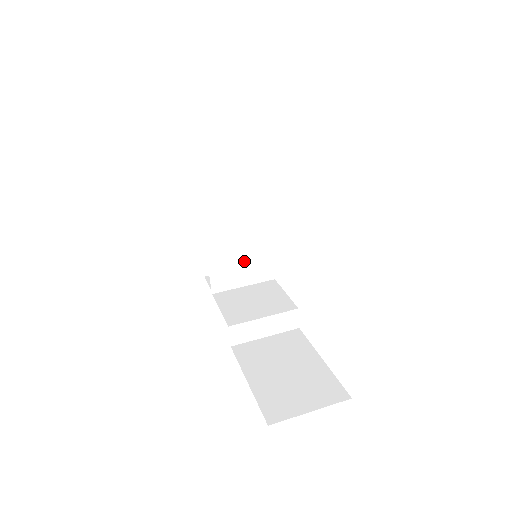
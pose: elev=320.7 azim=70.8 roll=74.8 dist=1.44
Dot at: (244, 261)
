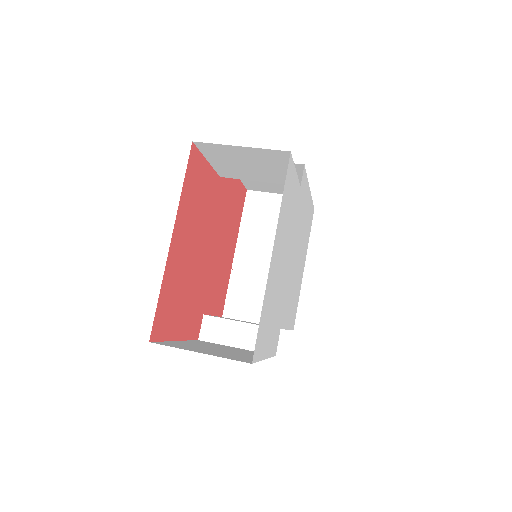
Dot at: (263, 295)
